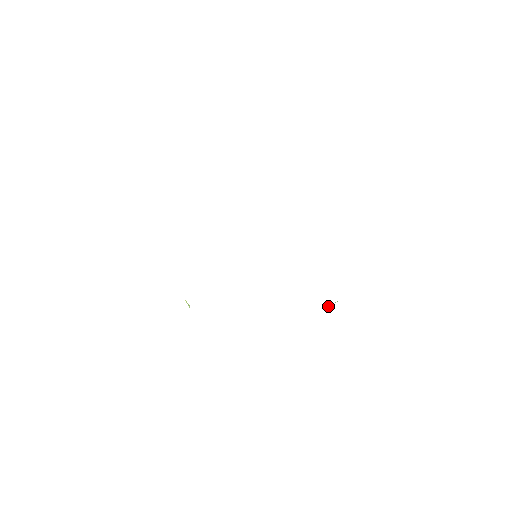
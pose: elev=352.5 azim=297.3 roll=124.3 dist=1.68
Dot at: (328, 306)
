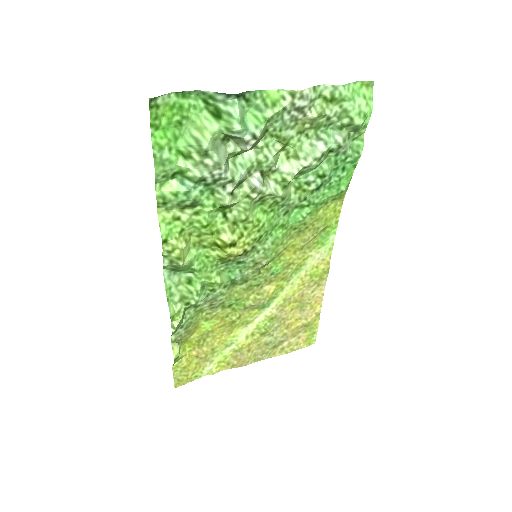
Dot at: (182, 141)
